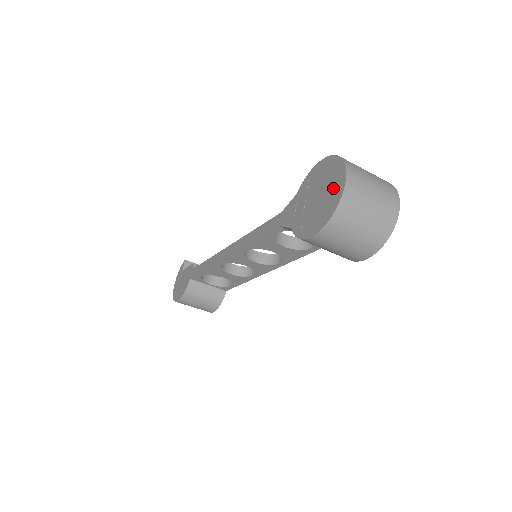
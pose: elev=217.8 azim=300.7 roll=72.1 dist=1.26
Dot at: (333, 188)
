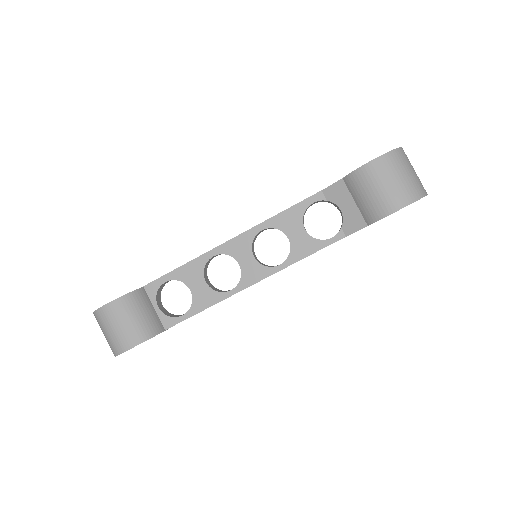
Dot at: occluded
